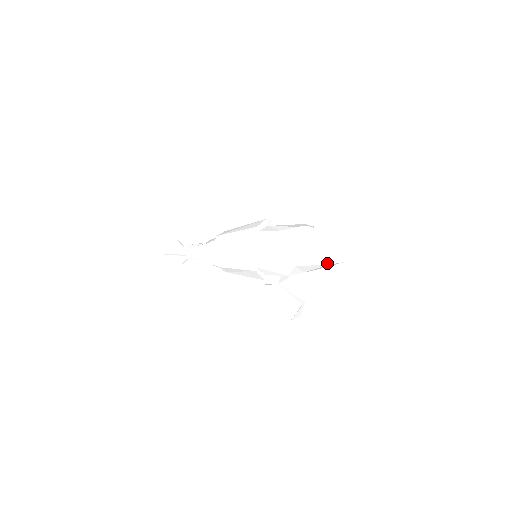
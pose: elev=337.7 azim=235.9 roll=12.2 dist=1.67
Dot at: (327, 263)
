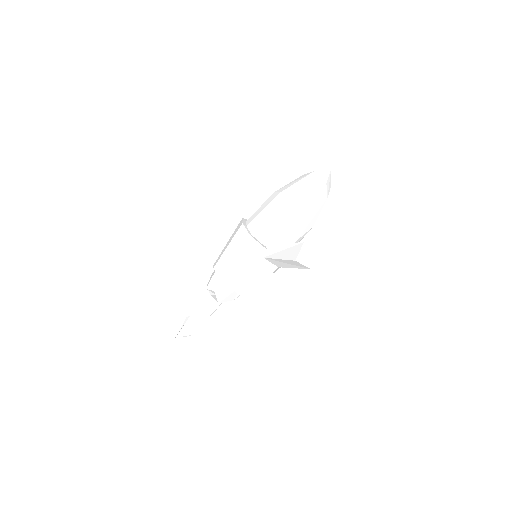
Dot at: (309, 186)
